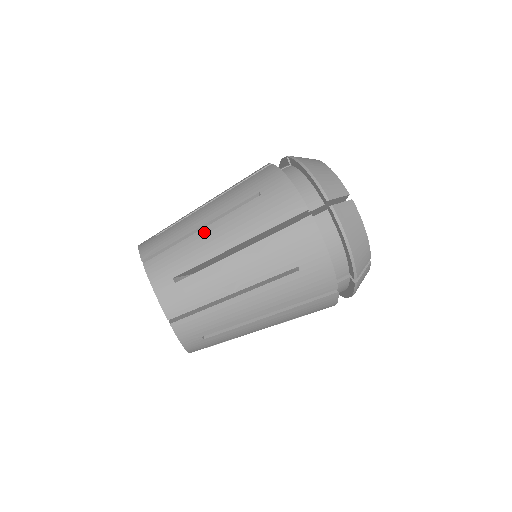
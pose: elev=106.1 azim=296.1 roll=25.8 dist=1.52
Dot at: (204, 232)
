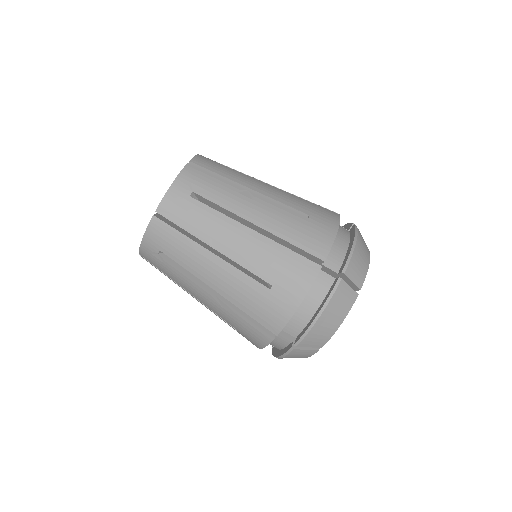
Dot at: (209, 256)
